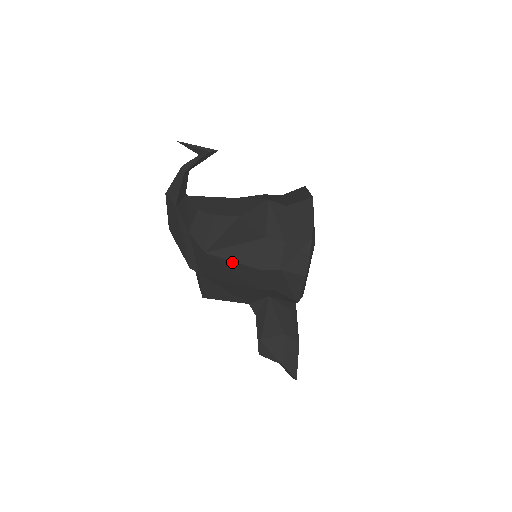
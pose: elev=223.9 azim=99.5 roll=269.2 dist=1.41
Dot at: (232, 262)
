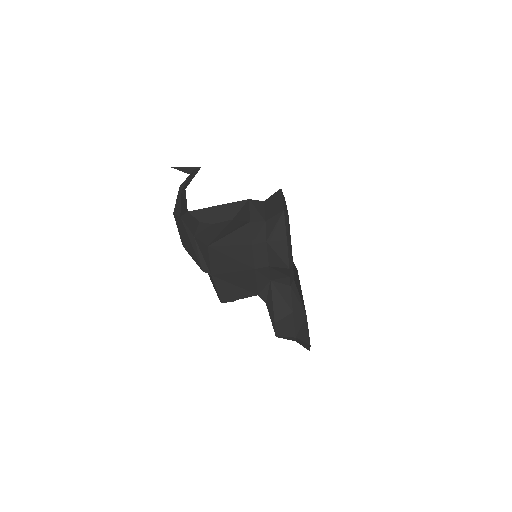
Dot at: (229, 247)
